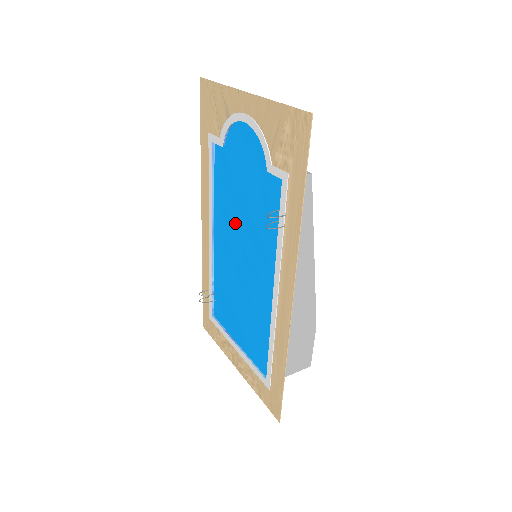
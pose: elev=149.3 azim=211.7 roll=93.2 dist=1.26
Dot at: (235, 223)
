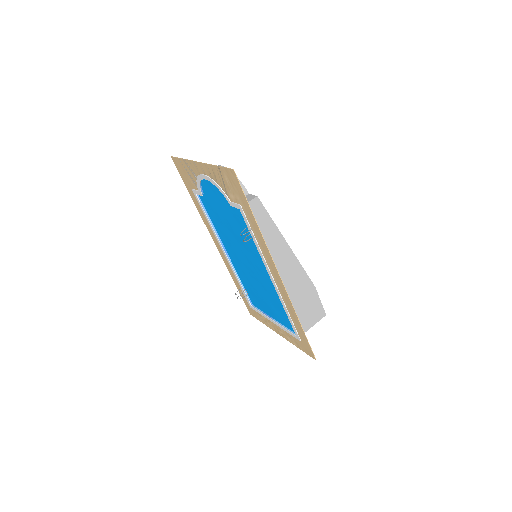
Dot at: (232, 241)
